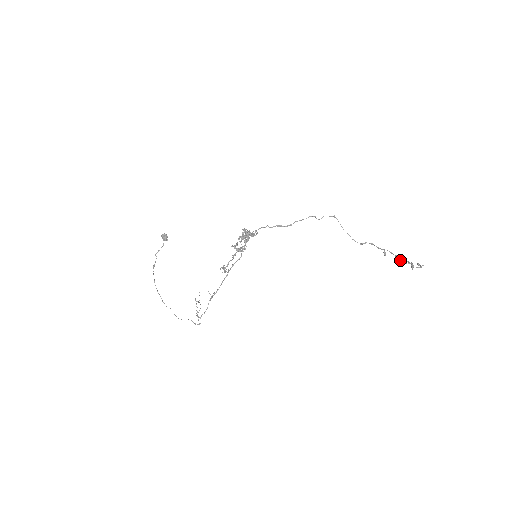
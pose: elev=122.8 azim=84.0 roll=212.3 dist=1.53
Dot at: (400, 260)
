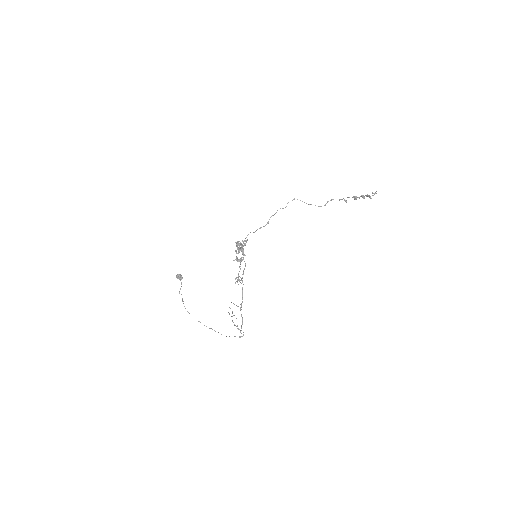
Dot at: (359, 198)
